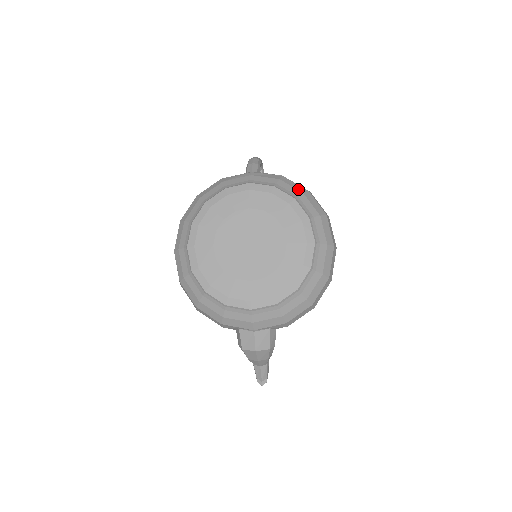
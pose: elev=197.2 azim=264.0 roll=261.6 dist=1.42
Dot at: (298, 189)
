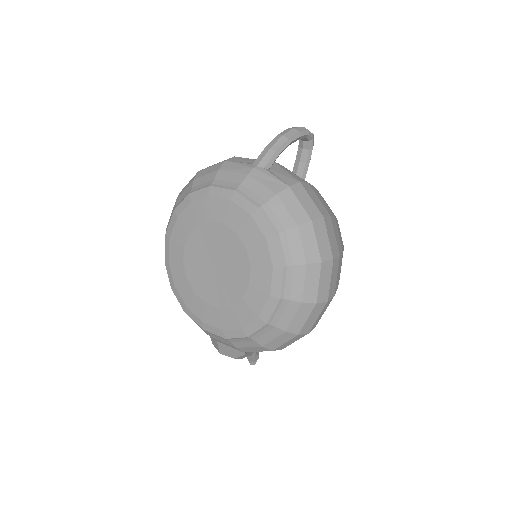
Dot at: (294, 217)
